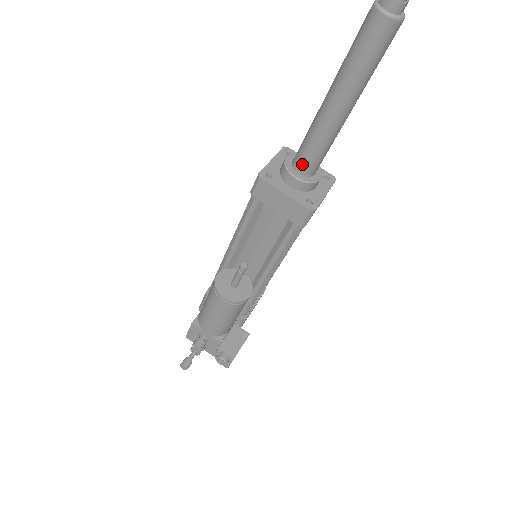
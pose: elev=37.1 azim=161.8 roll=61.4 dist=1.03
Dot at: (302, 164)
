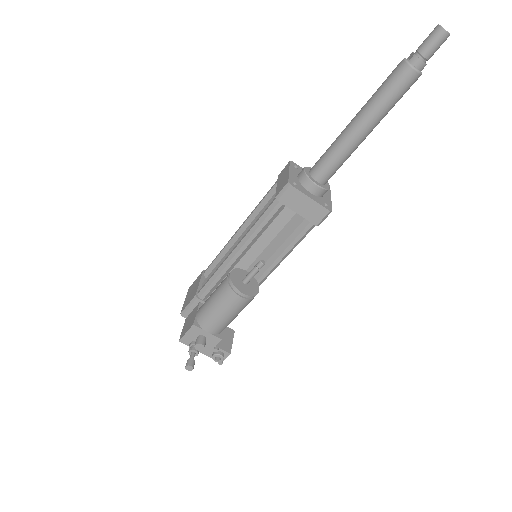
Dot at: (322, 174)
